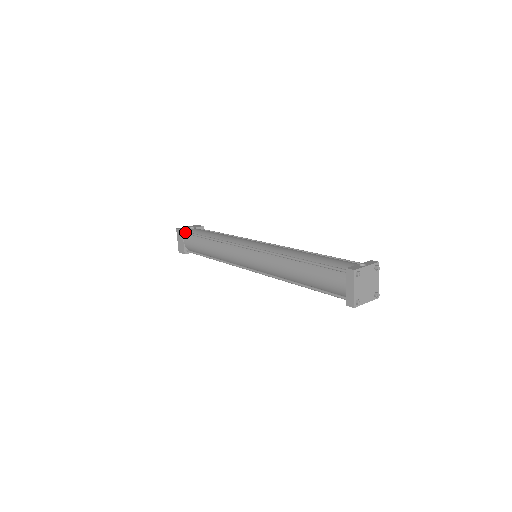
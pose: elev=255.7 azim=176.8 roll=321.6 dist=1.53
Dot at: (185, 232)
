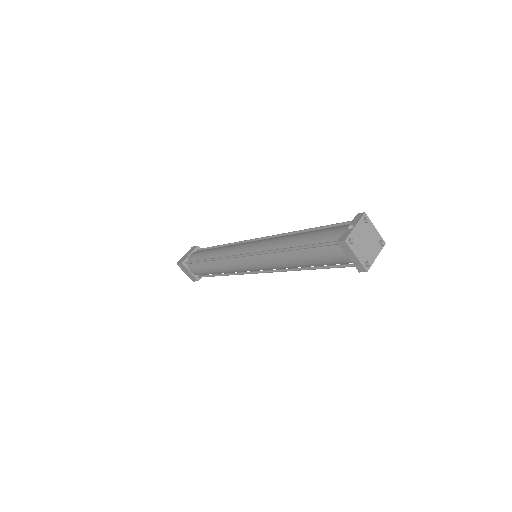
Dot at: (185, 263)
